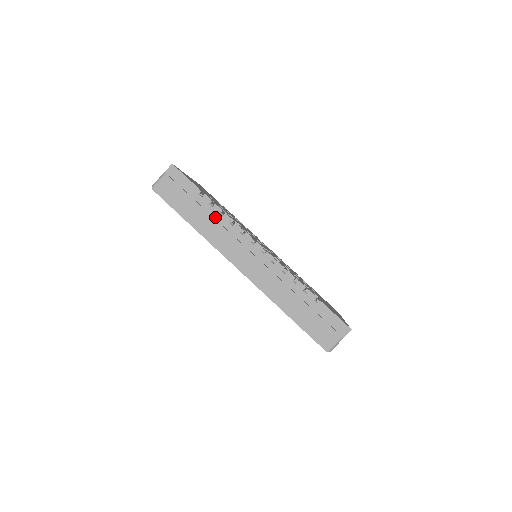
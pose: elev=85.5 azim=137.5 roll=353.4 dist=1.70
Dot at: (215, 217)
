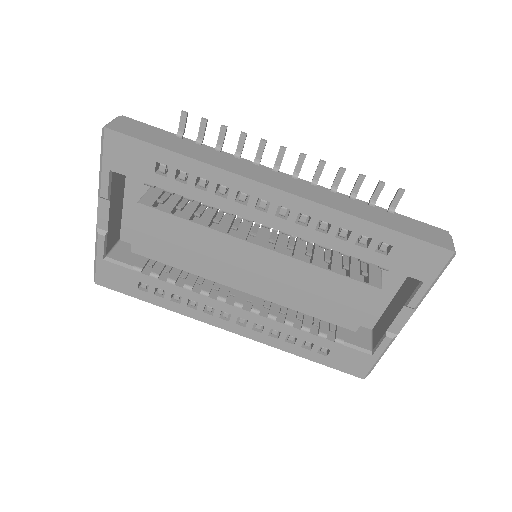
Dot at: occluded
